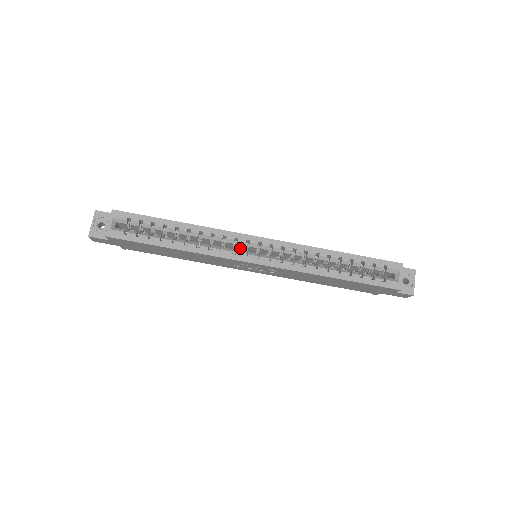
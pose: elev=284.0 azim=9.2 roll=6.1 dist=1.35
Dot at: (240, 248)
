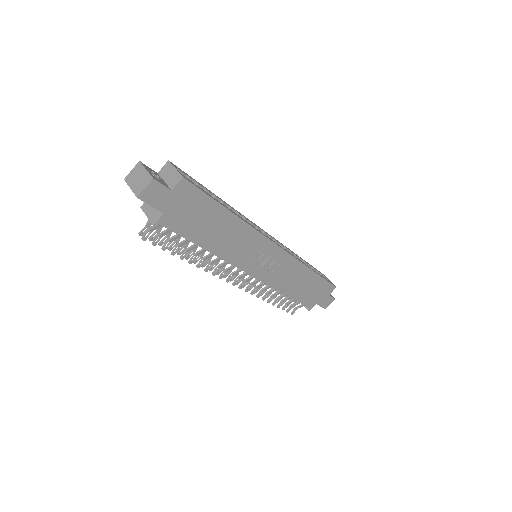
Dot at: occluded
